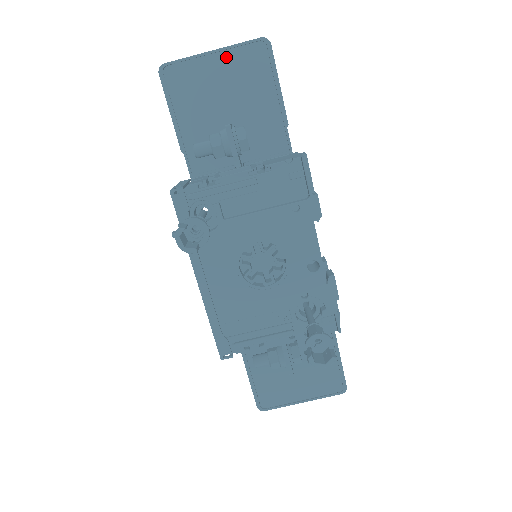
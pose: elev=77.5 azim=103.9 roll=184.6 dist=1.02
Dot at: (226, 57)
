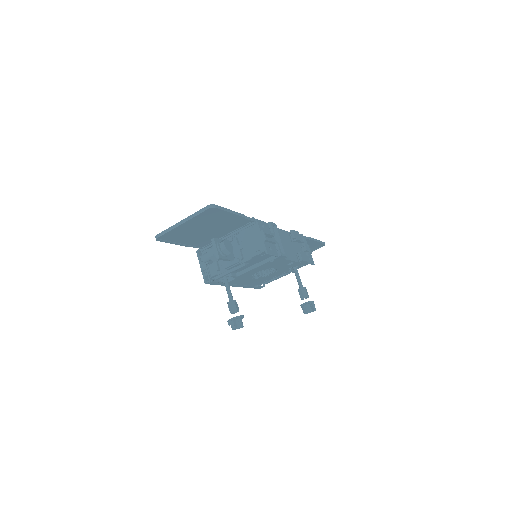
Dot at: (191, 221)
